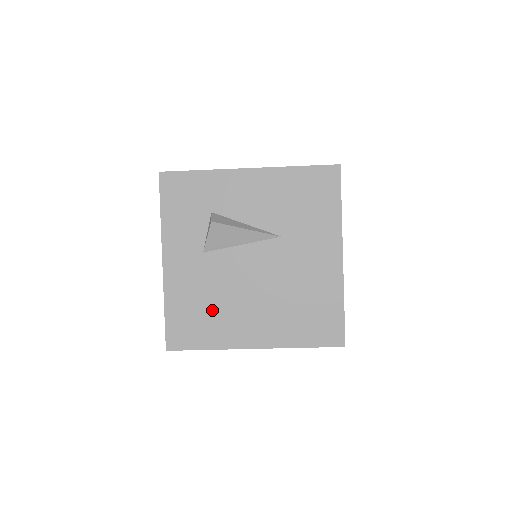
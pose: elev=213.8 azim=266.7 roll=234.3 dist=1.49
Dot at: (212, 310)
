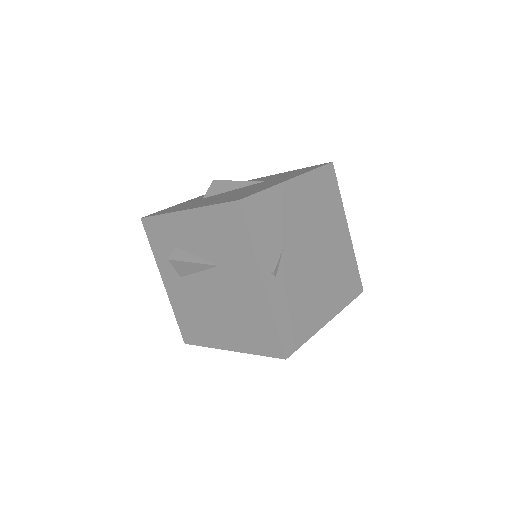
Dot at: (198, 319)
